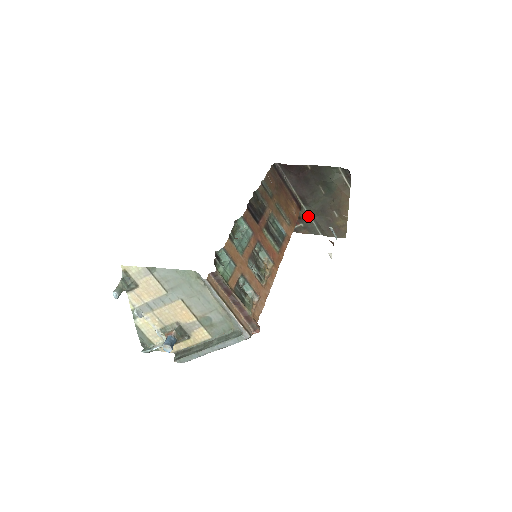
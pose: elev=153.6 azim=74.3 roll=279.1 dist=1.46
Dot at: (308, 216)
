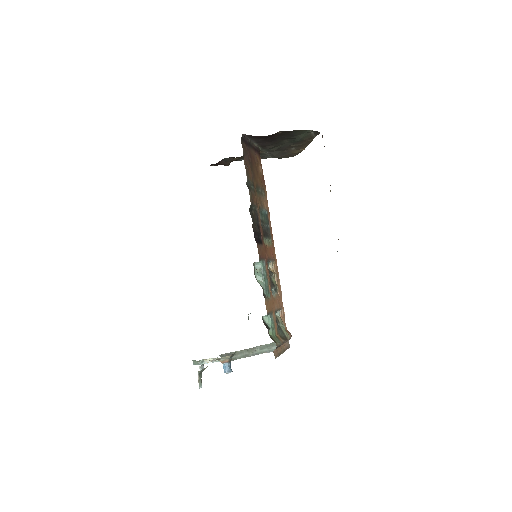
Dot at: (264, 152)
